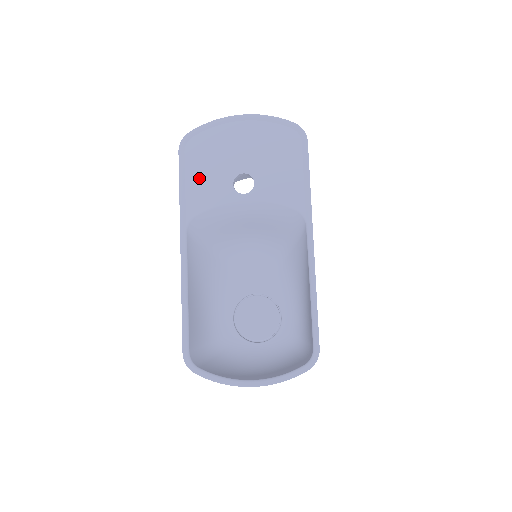
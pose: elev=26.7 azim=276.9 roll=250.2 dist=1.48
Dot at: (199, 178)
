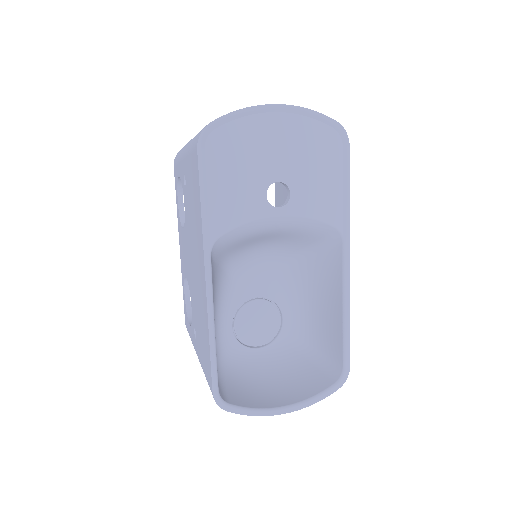
Dot at: (225, 186)
